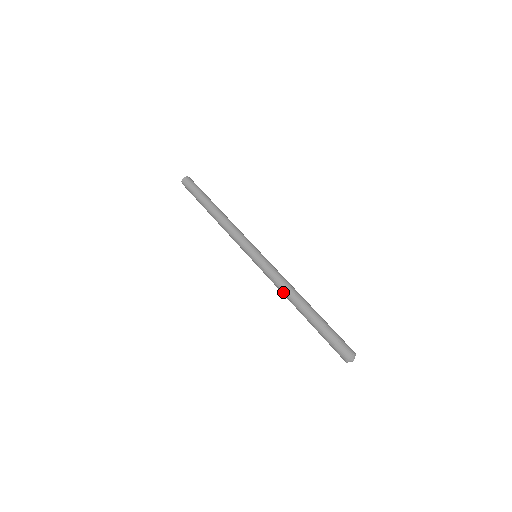
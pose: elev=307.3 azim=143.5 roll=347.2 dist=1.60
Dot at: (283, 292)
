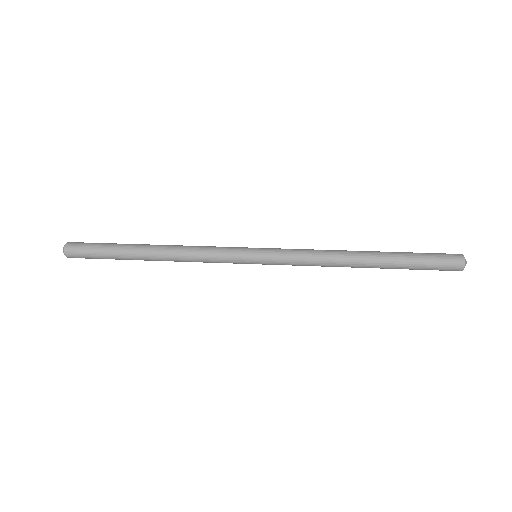
Dot at: (330, 261)
